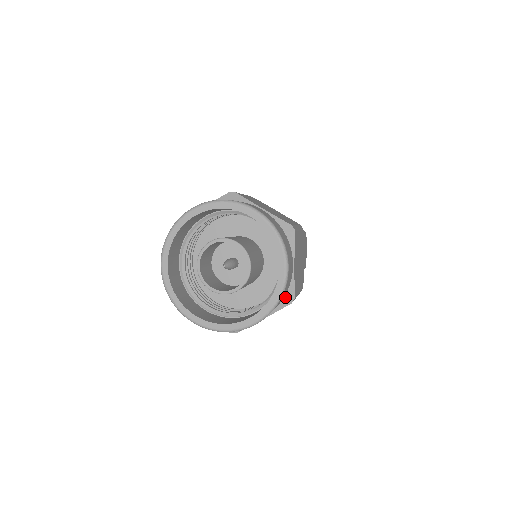
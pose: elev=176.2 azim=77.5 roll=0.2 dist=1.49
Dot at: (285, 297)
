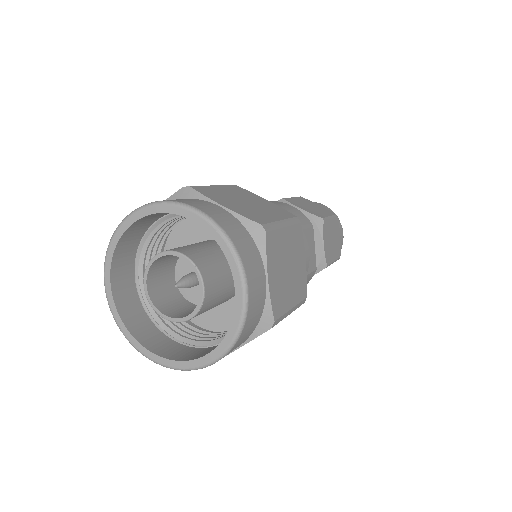
Dot at: (261, 321)
